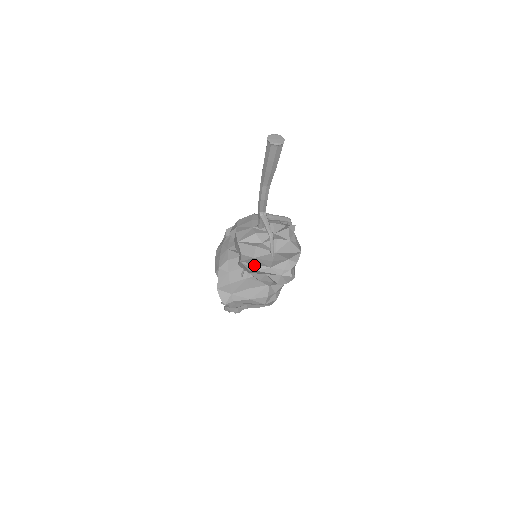
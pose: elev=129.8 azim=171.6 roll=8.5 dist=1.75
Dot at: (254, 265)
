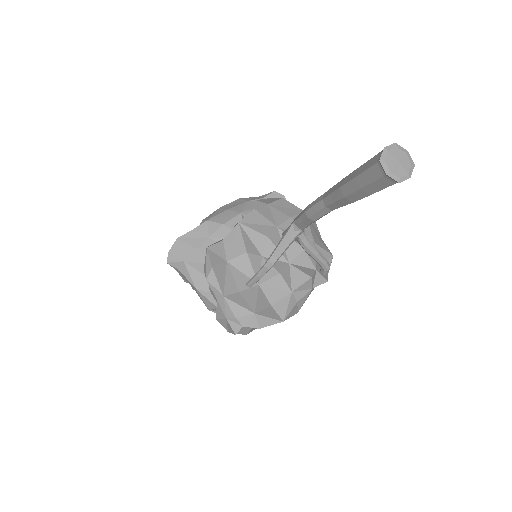
Dot at: (211, 271)
